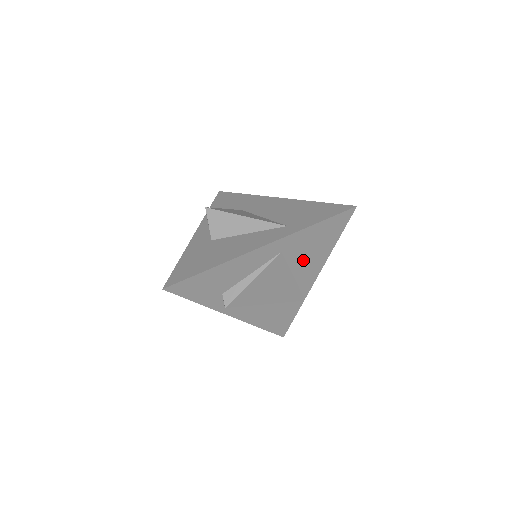
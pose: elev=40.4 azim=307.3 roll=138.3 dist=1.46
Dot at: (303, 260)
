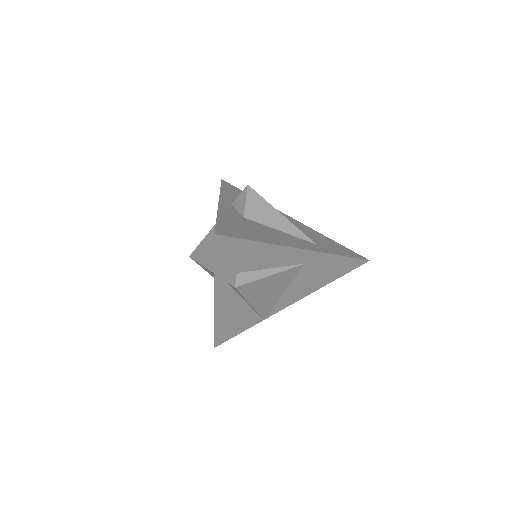
Dot at: (304, 282)
